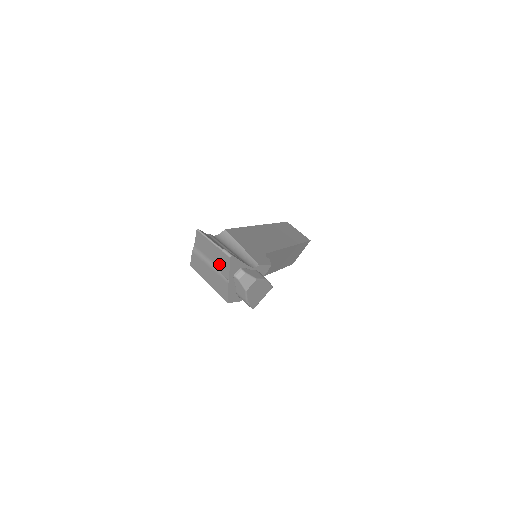
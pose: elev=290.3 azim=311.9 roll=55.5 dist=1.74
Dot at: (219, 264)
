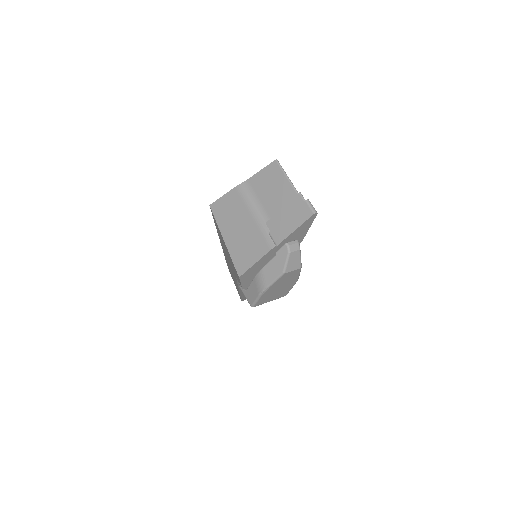
Dot at: (277, 218)
